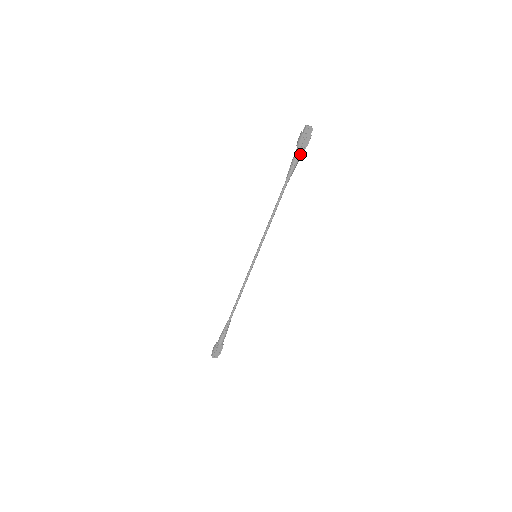
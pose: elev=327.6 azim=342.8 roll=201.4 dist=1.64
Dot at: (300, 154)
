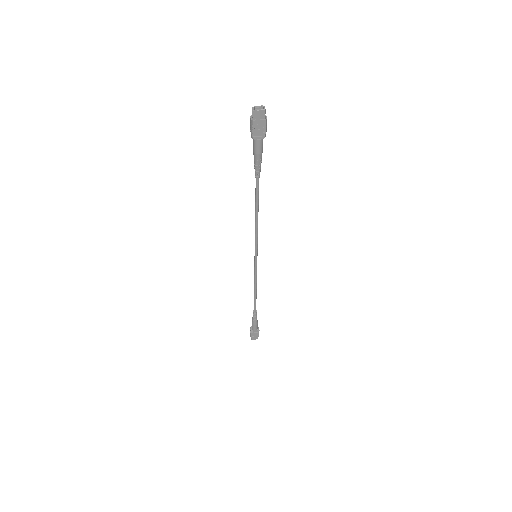
Dot at: (259, 146)
